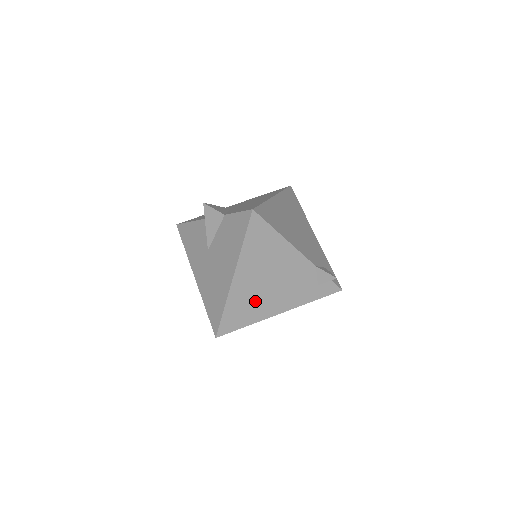
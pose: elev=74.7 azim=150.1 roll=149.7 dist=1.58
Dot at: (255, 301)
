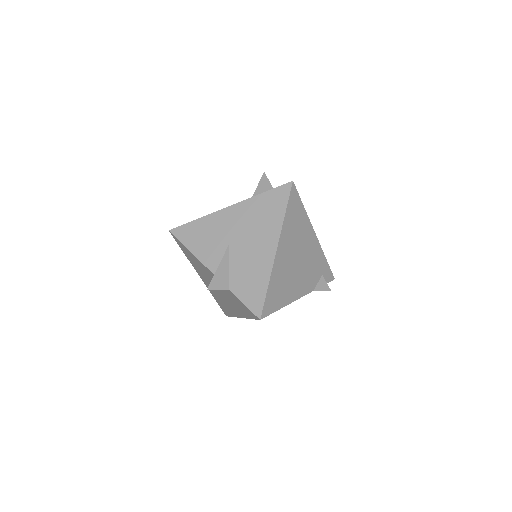
Dot at: occluded
